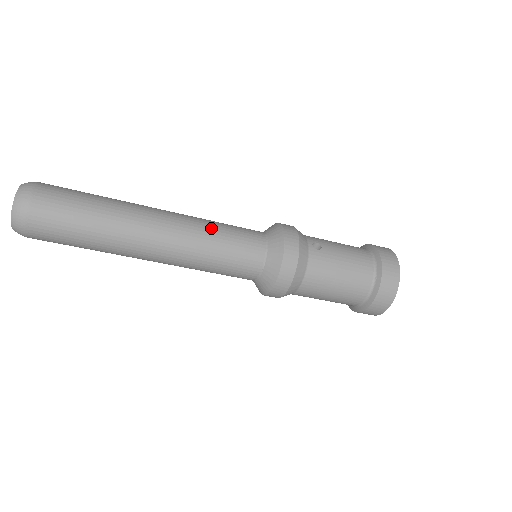
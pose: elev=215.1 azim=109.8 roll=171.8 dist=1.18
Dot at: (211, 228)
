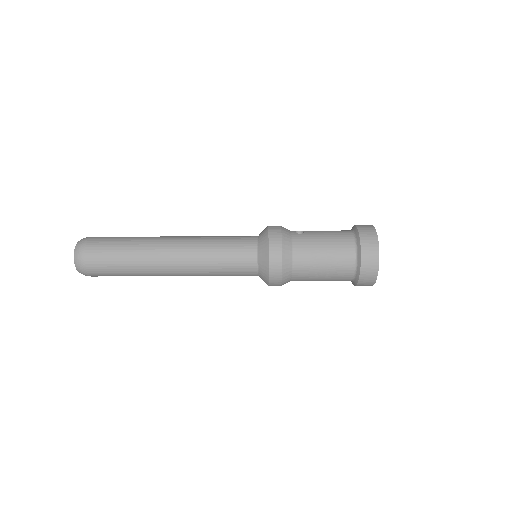
Dot at: (212, 238)
